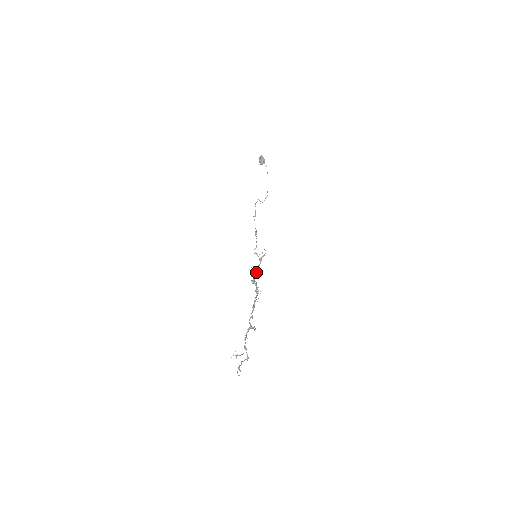
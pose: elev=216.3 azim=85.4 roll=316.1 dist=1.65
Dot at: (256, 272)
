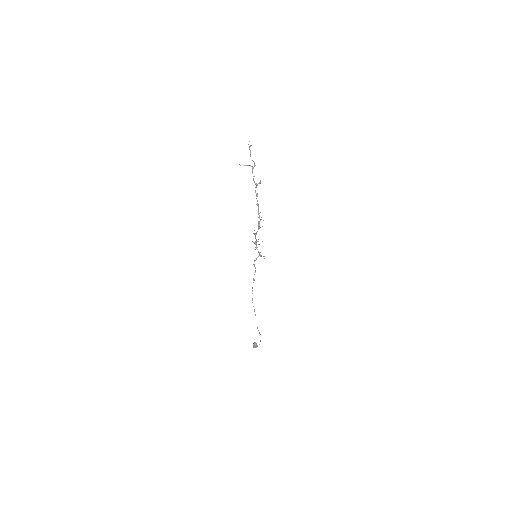
Dot at: occluded
